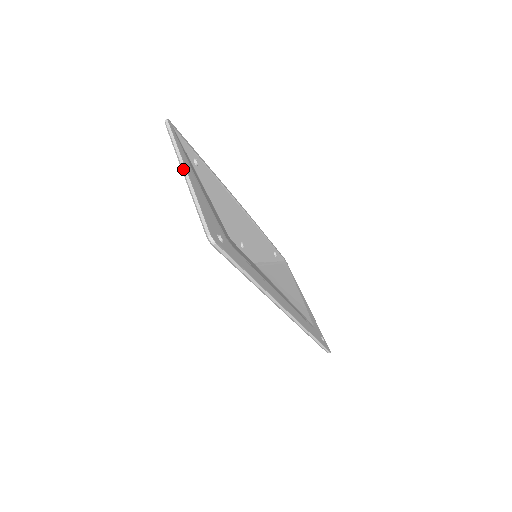
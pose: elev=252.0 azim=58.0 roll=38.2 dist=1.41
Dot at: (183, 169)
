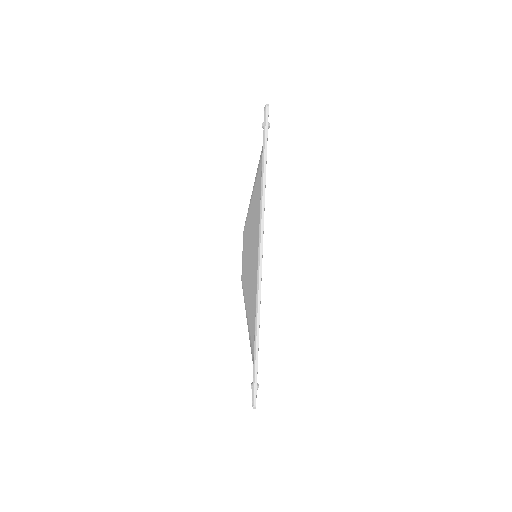
Dot at: occluded
